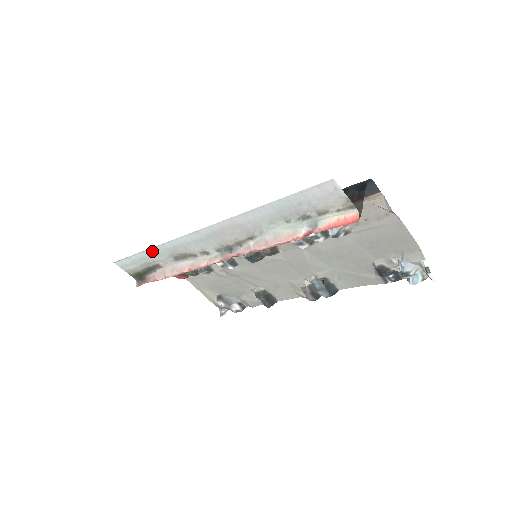
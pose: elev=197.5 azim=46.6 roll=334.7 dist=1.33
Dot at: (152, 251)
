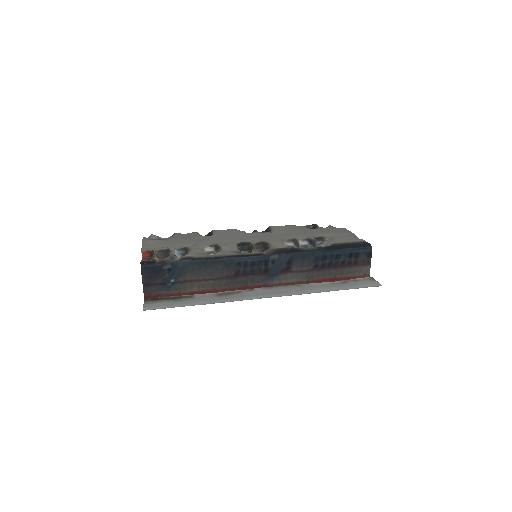
Dot at: (206, 303)
